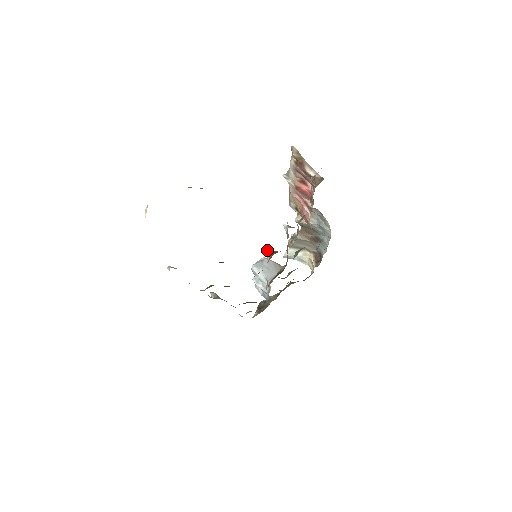
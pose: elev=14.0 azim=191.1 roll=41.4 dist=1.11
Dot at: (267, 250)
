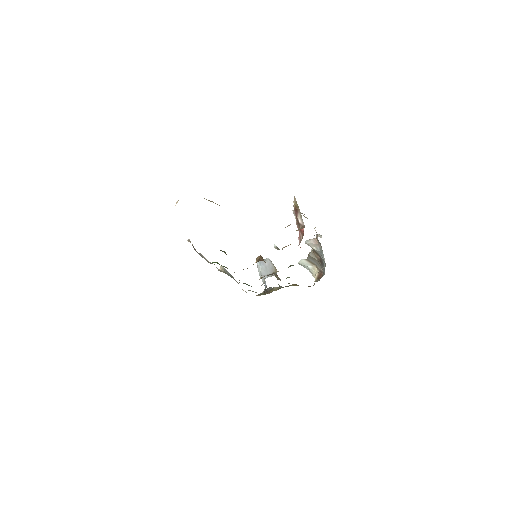
Dot at: (258, 256)
